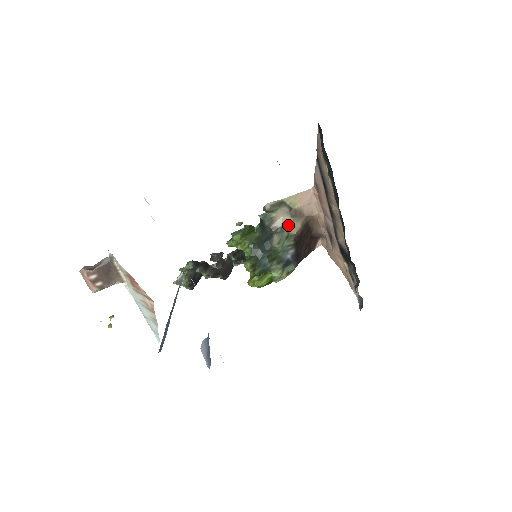
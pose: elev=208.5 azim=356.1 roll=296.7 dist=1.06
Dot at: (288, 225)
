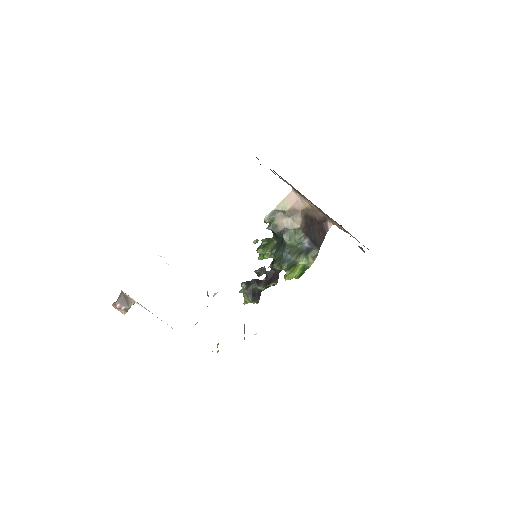
Dot at: (290, 224)
